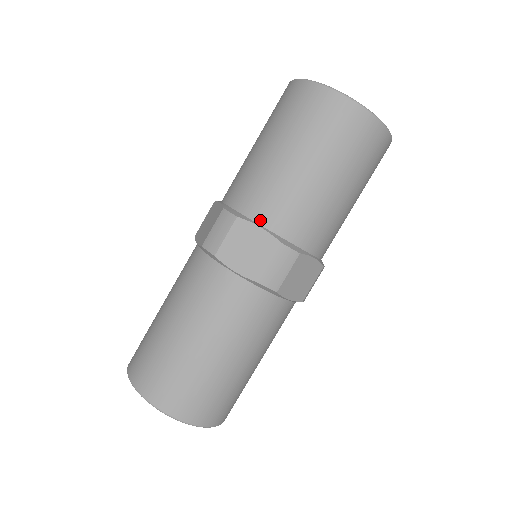
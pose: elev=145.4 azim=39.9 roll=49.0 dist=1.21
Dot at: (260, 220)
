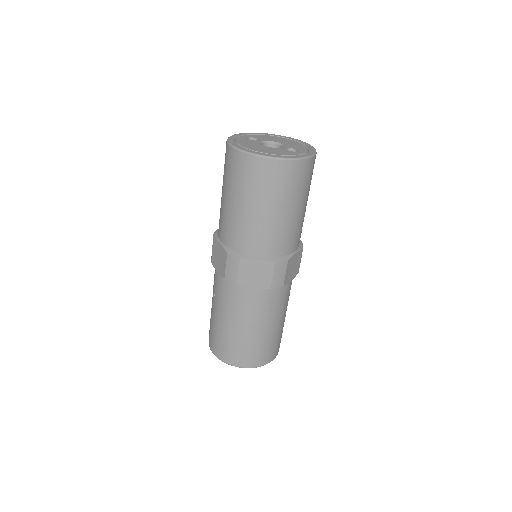
Dot at: (255, 254)
